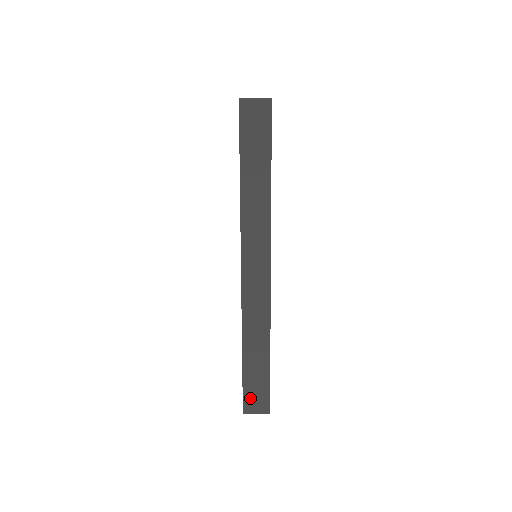
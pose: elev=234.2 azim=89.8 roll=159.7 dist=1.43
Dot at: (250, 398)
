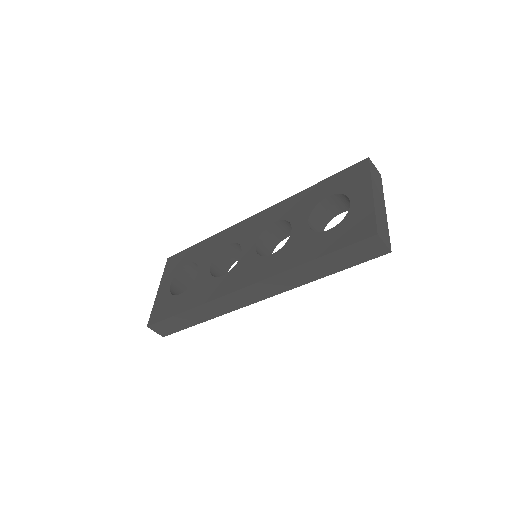
Dot at: (162, 325)
